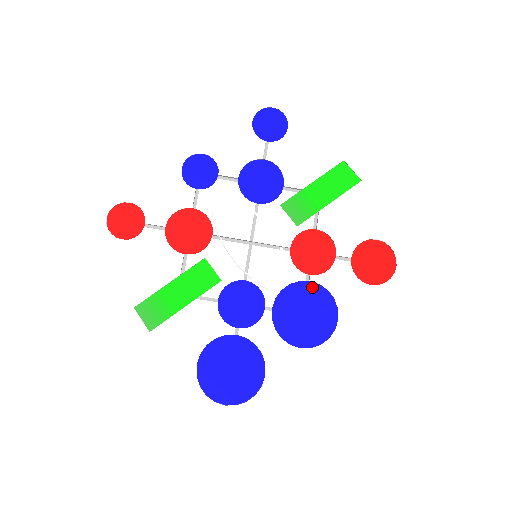
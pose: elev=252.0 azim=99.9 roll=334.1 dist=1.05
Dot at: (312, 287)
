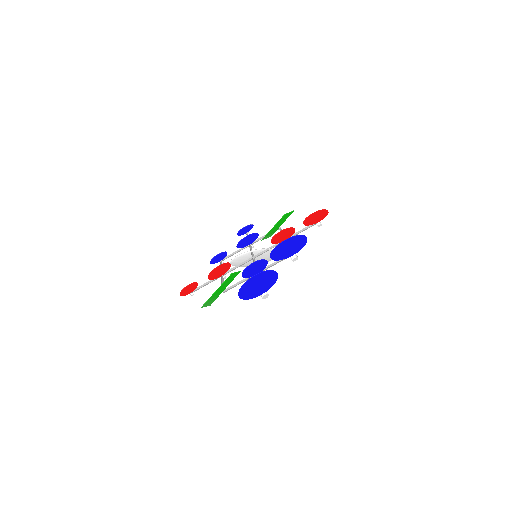
Dot at: (287, 241)
